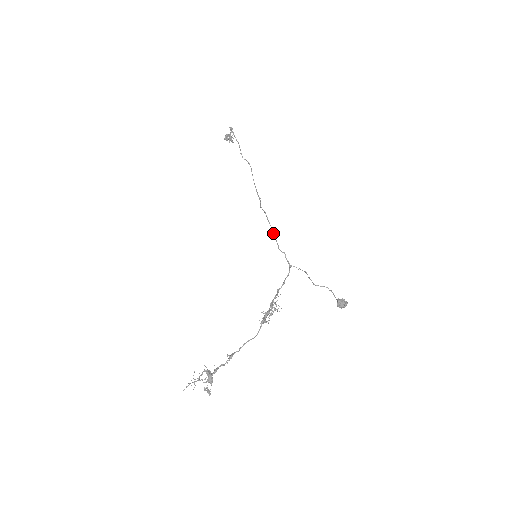
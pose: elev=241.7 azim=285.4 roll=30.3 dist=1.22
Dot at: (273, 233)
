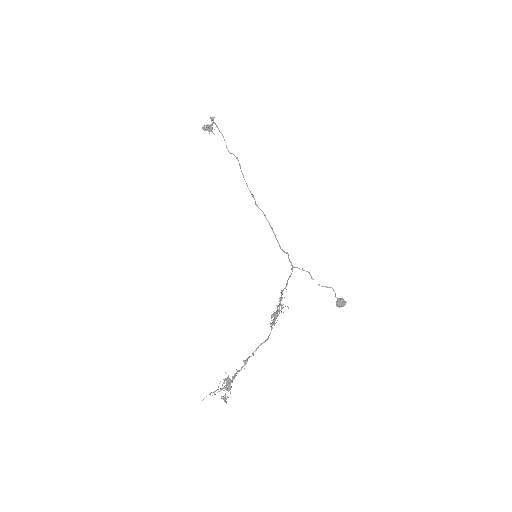
Dot at: (274, 233)
